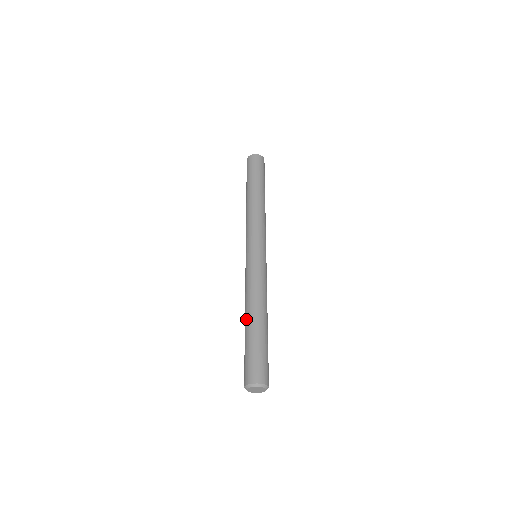
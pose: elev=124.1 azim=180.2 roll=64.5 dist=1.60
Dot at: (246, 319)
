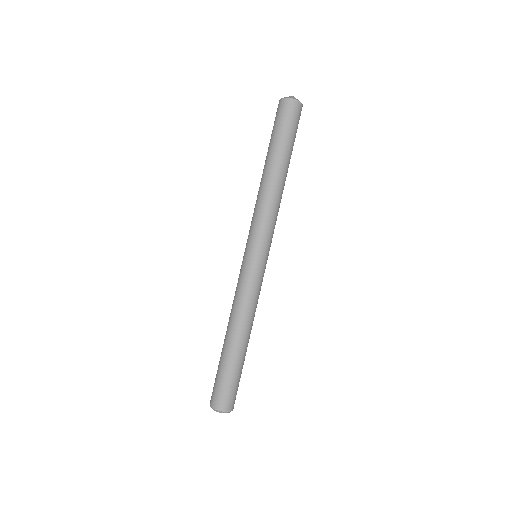
Dot at: (226, 337)
